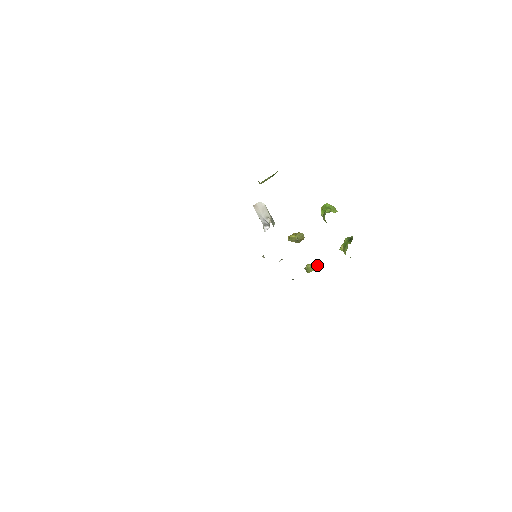
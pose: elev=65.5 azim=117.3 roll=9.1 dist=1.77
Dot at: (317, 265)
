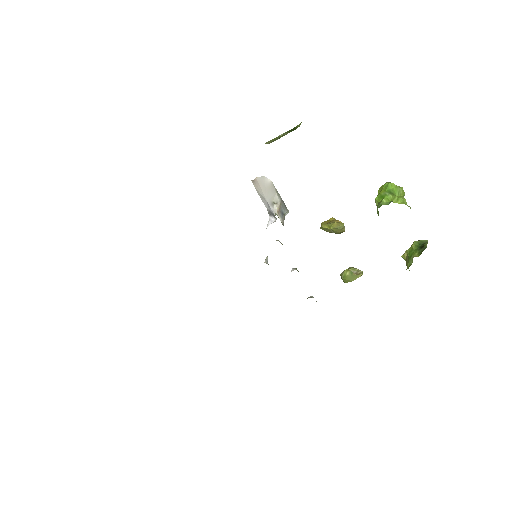
Dot at: (361, 273)
